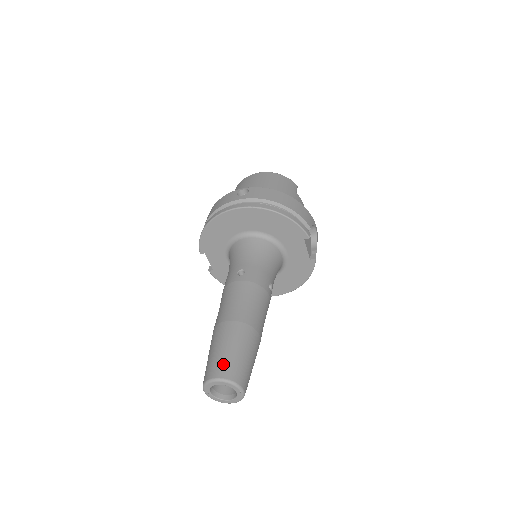
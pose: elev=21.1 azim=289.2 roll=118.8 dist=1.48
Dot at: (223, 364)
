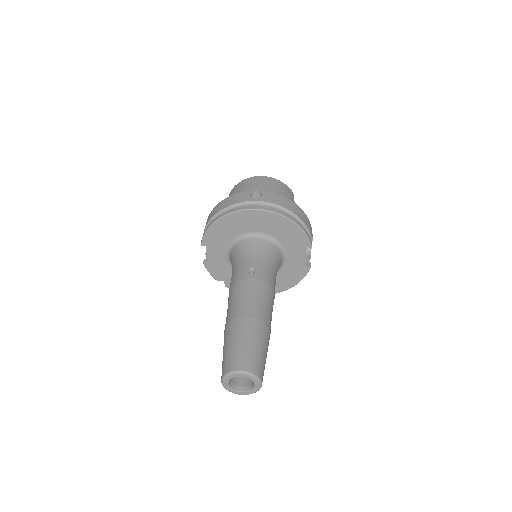
Dot at: (246, 358)
